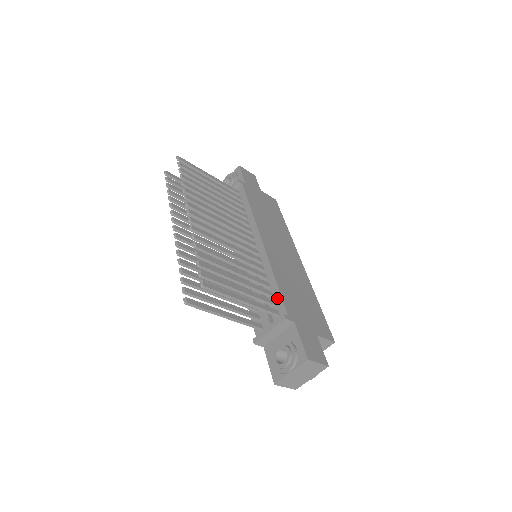
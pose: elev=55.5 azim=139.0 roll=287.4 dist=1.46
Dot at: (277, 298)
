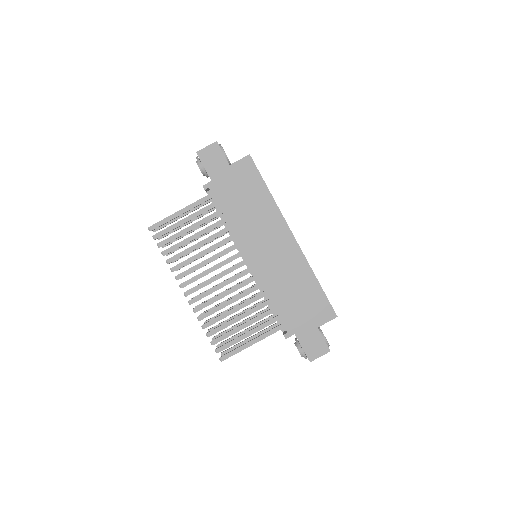
Dot at: (278, 315)
